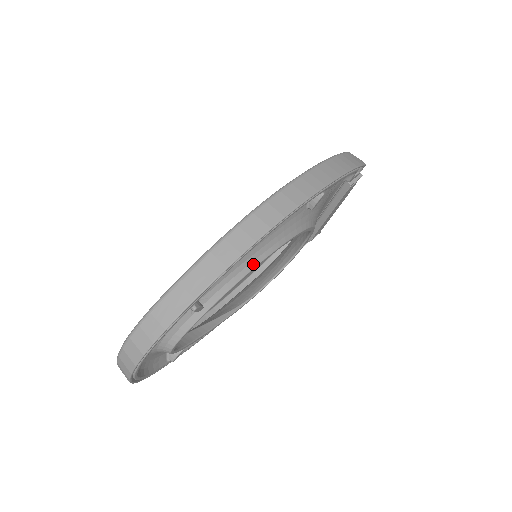
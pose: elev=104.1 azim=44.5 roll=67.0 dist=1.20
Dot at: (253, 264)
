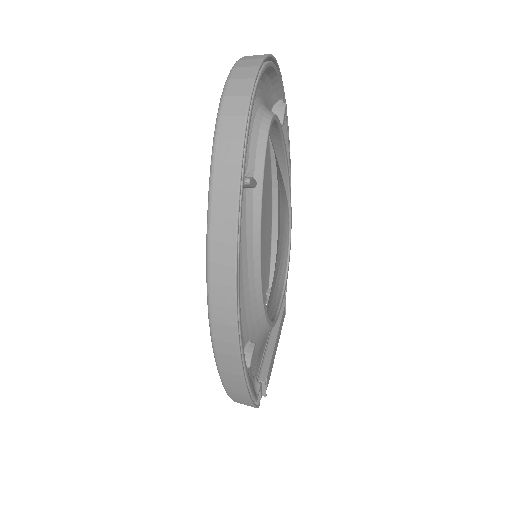
Dot at: occluded
